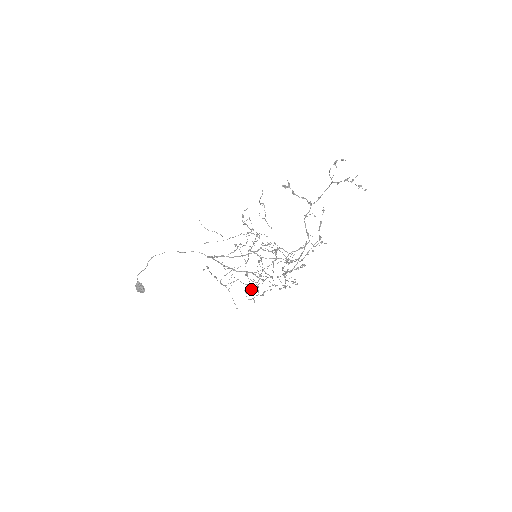
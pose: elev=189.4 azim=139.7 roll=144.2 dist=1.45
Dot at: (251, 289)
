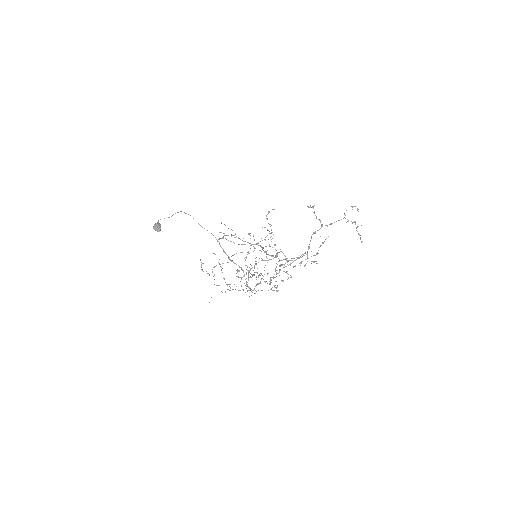
Dot at: occluded
